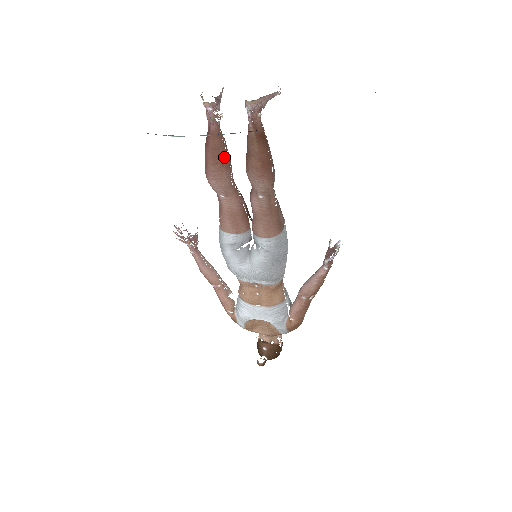
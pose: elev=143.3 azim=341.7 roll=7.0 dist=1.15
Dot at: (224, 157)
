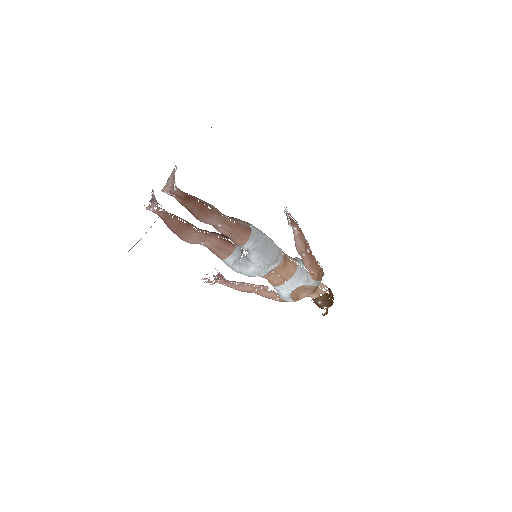
Dot at: (182, 224)
